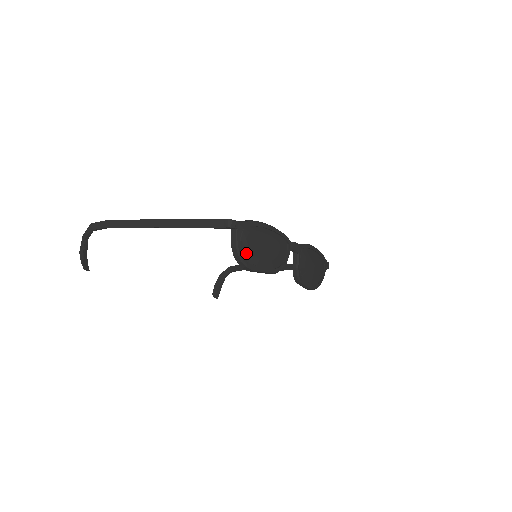
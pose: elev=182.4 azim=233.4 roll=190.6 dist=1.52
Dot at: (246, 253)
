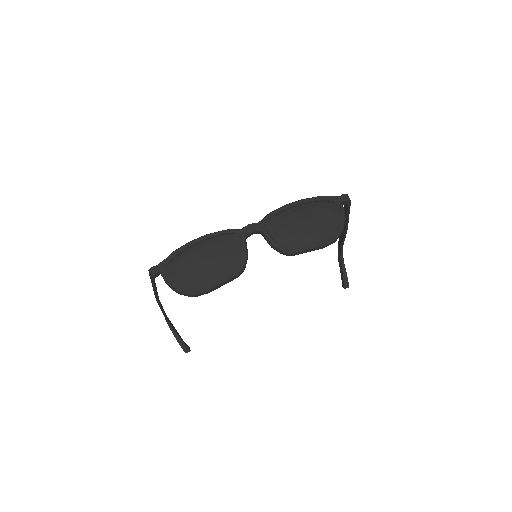
Dot at: (186, 283)
